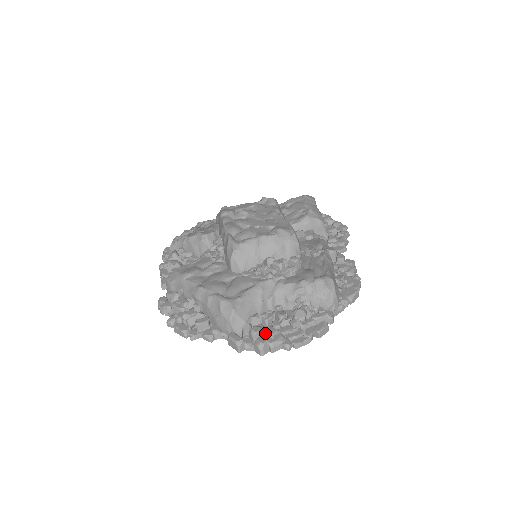
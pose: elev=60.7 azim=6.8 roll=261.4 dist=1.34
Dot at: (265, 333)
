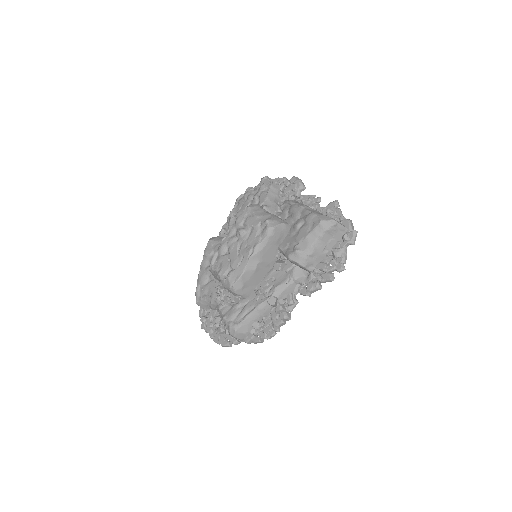
Dot at: (206, 323)
